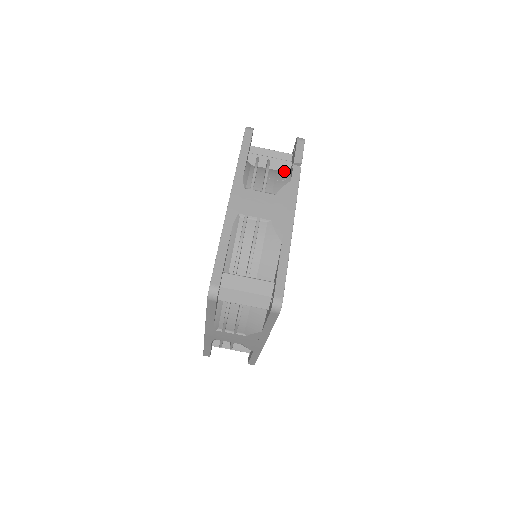
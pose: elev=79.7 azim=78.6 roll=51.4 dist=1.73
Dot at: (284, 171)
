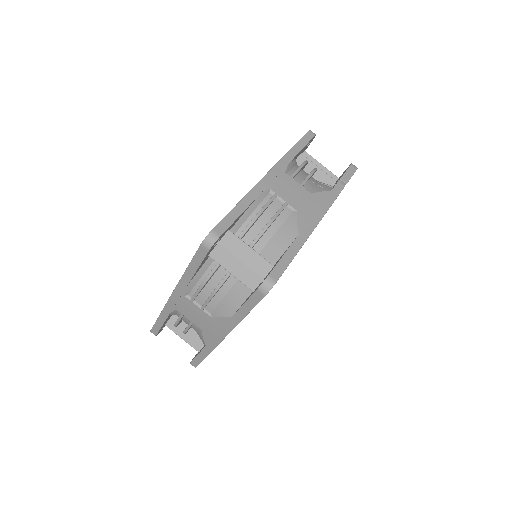
Dot at: (326, 184)
